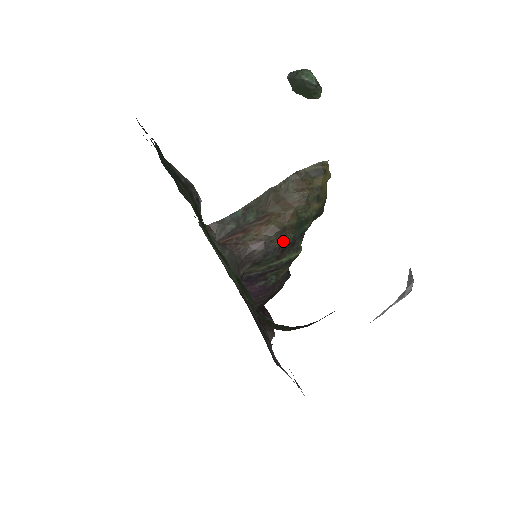
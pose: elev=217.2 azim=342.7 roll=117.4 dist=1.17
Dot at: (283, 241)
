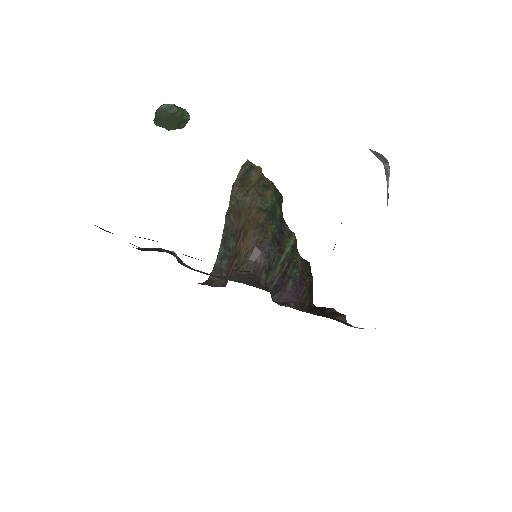
Dot at: (271, 235)
